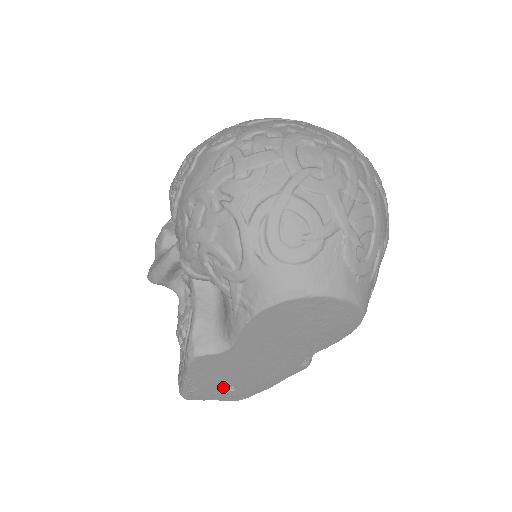
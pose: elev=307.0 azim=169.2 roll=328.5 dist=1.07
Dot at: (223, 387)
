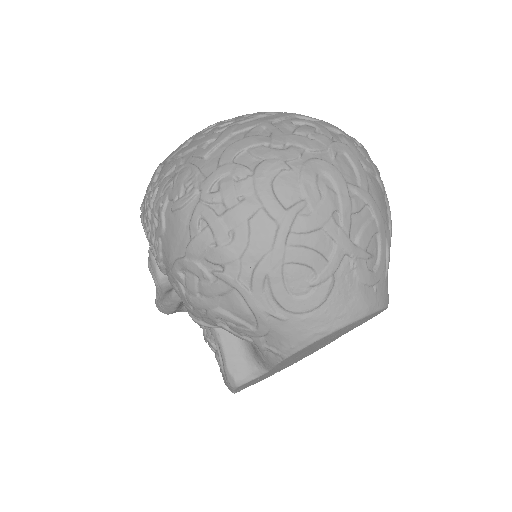
Dot at: occluded
